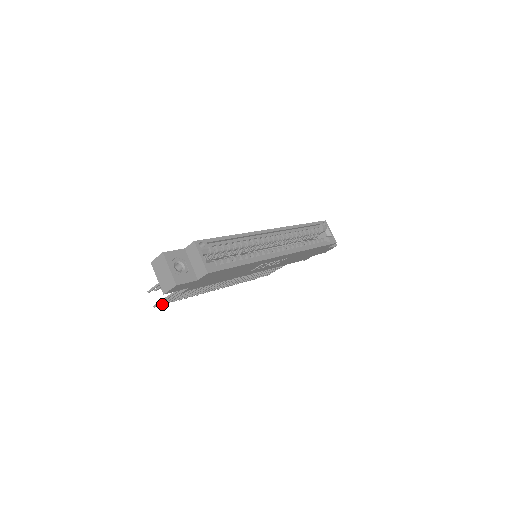
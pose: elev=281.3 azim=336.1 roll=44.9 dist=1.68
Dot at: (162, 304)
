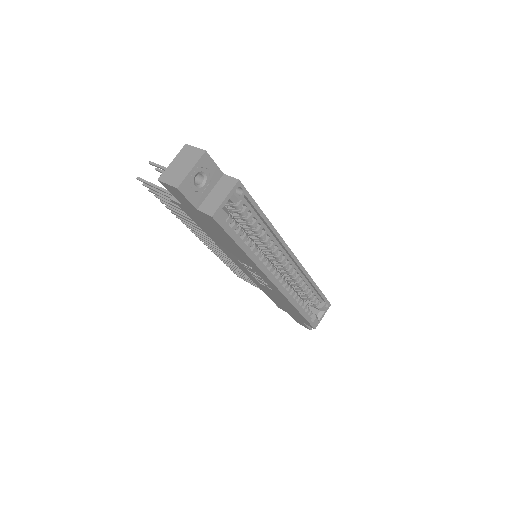
Dot at: (146, 185)
